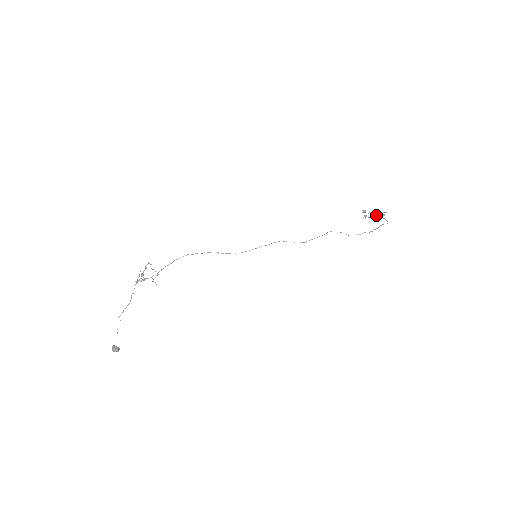
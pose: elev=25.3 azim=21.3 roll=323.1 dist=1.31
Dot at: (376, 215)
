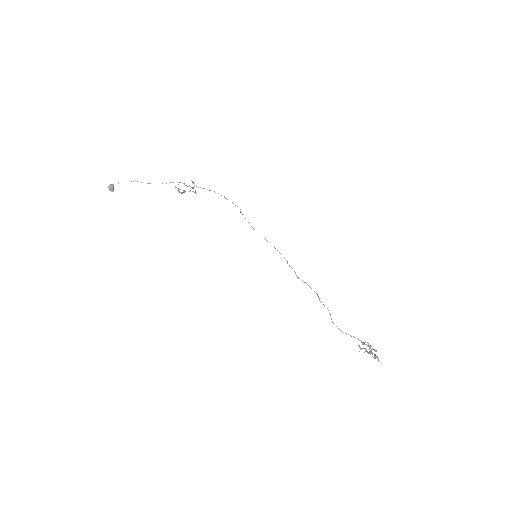
Dot at: occluded
